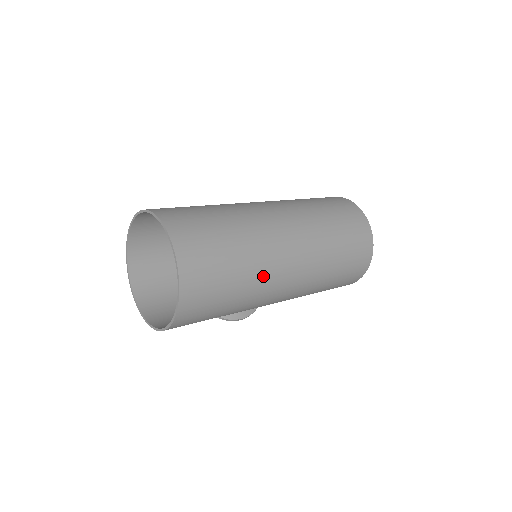
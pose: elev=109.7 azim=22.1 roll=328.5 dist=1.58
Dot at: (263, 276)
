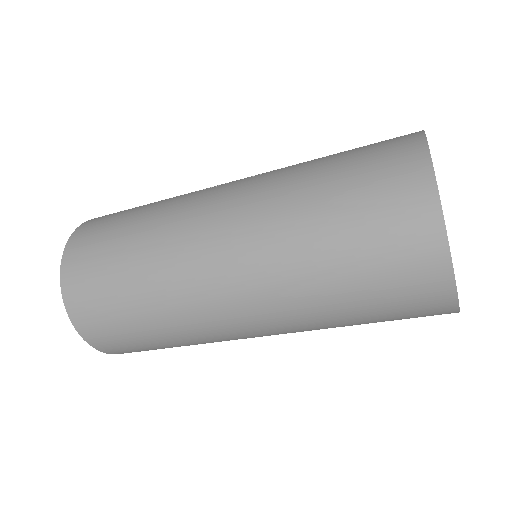
Dot at: (201, 337)
